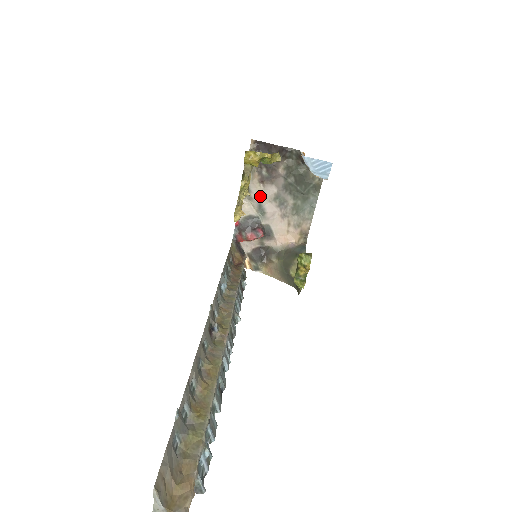
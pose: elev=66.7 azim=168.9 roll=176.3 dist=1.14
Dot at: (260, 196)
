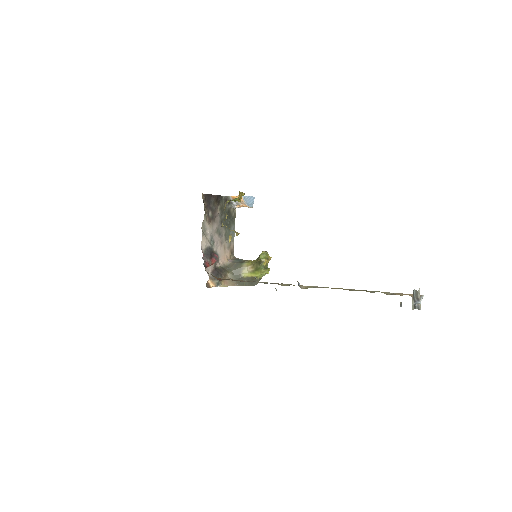
Dot at: (211, 231)
